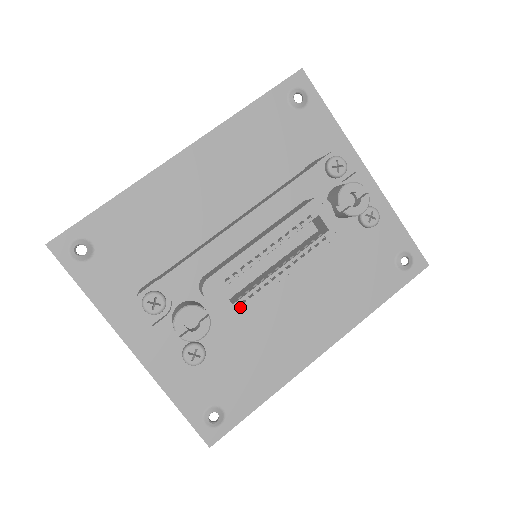
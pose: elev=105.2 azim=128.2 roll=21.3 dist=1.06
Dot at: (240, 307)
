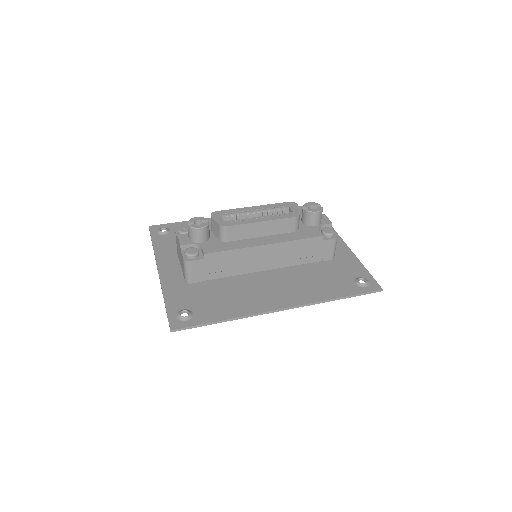
Dot at: (227, 223)
